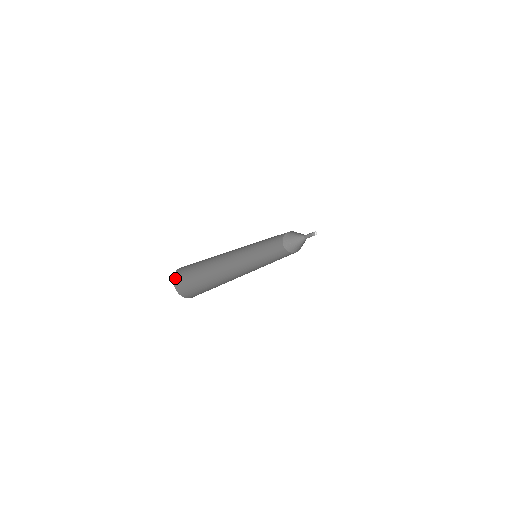
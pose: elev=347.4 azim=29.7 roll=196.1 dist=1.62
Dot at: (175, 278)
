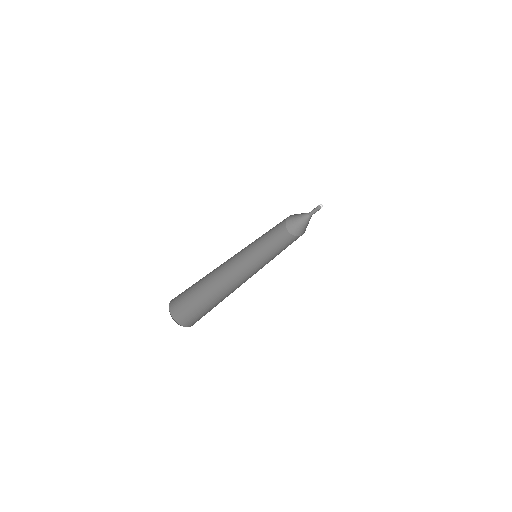
Dot at: (175, 297)
